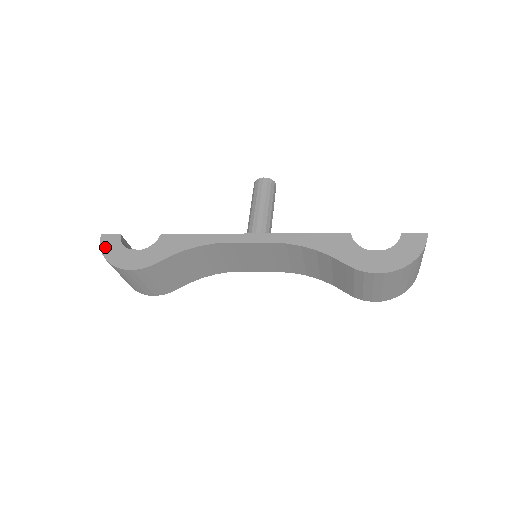
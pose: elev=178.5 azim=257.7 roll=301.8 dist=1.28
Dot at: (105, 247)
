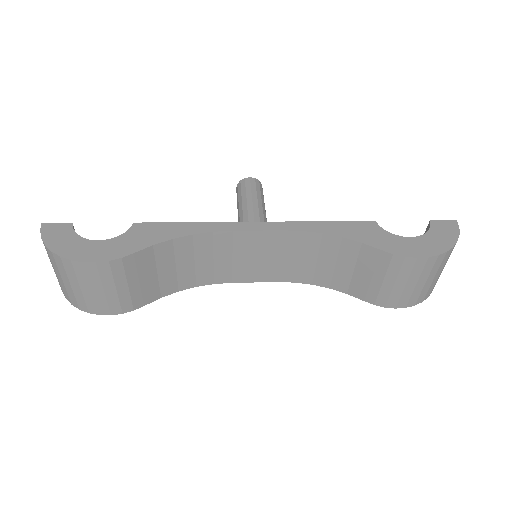
Dot at: (49, 237)
